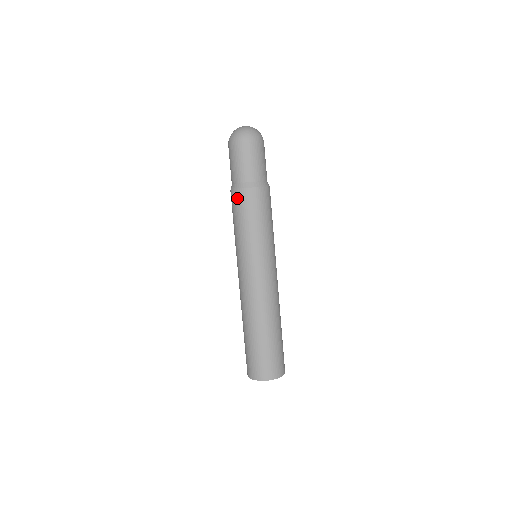
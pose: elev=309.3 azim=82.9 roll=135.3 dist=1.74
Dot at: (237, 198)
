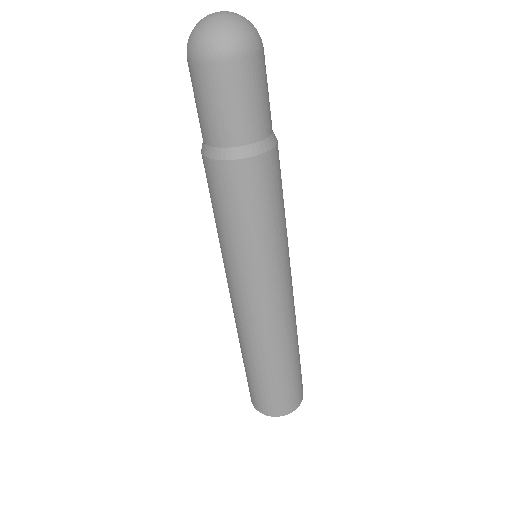
Dot at: (245, 176)
